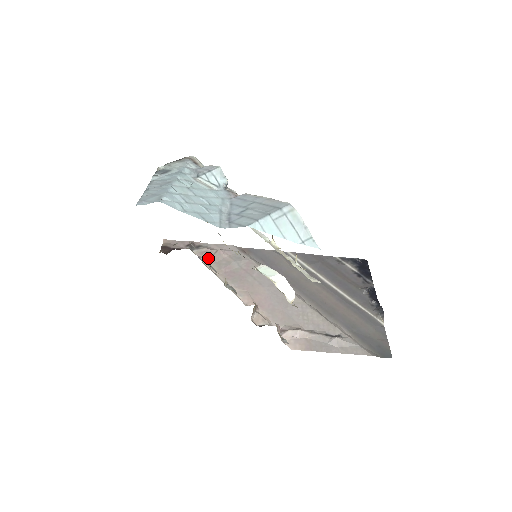
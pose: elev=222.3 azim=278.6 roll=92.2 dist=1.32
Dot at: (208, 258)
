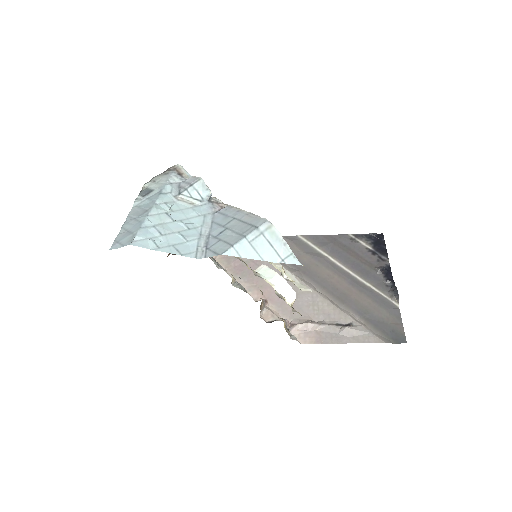
Dot at: occluded
